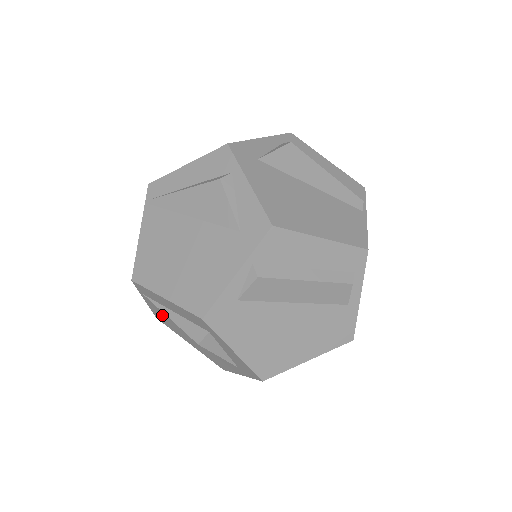
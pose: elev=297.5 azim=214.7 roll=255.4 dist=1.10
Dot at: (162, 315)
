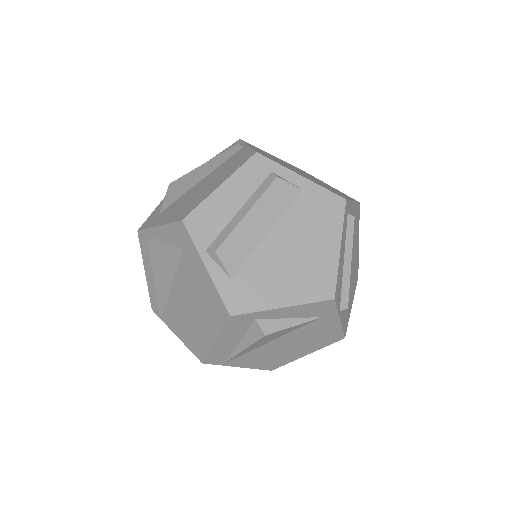
Dot at: (258, 361)
